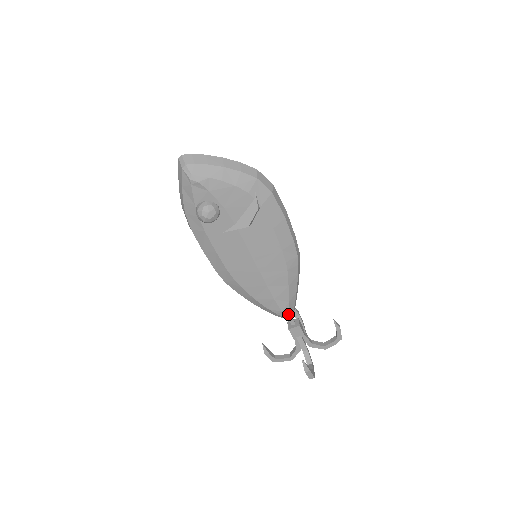
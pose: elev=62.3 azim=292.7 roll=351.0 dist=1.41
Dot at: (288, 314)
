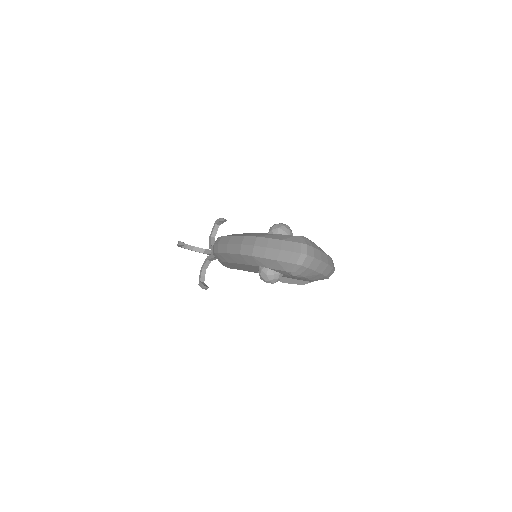
Dot at: occluded
